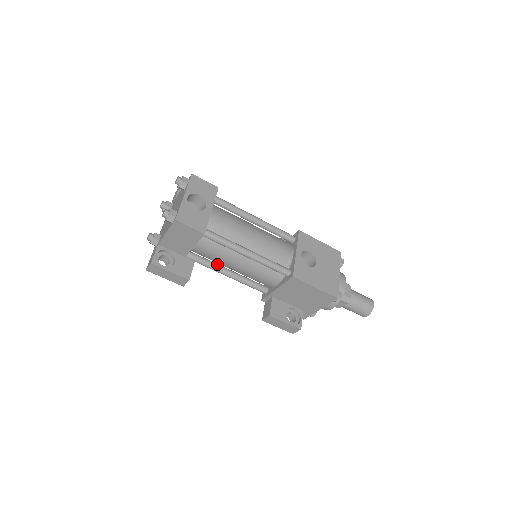
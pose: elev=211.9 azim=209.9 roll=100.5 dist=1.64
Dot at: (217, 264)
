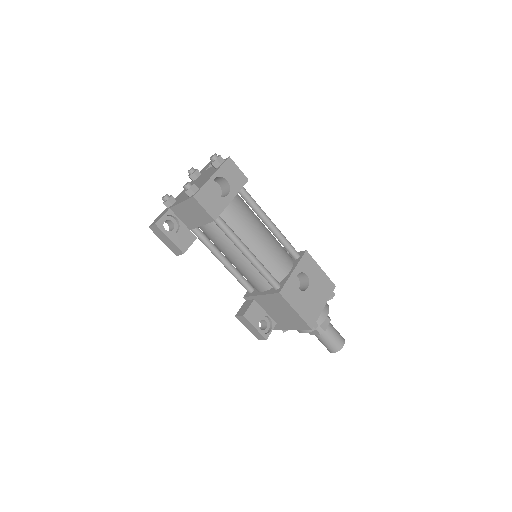
Dot at: (217, 248)
